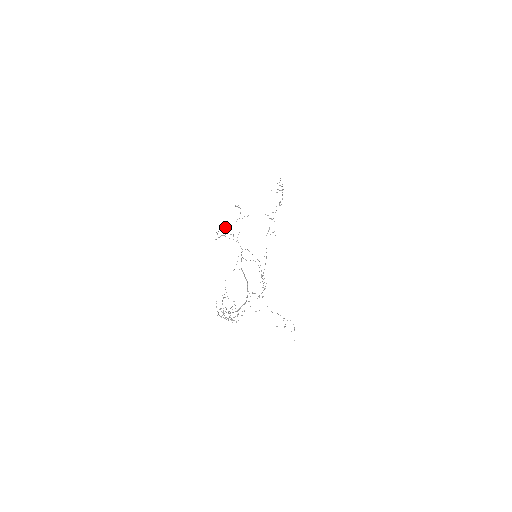
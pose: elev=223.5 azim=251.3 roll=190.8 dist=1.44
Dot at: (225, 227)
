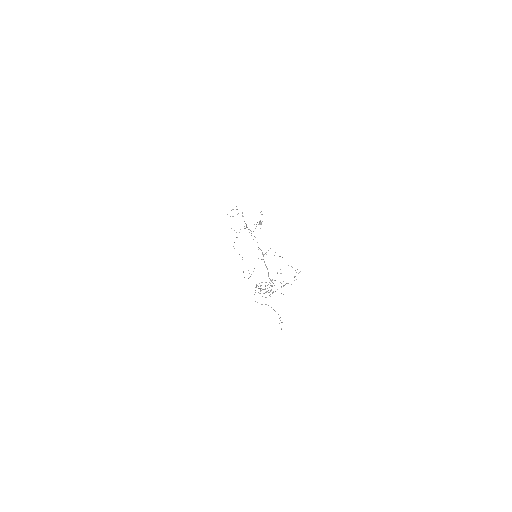
Dot at: (261, 222)
